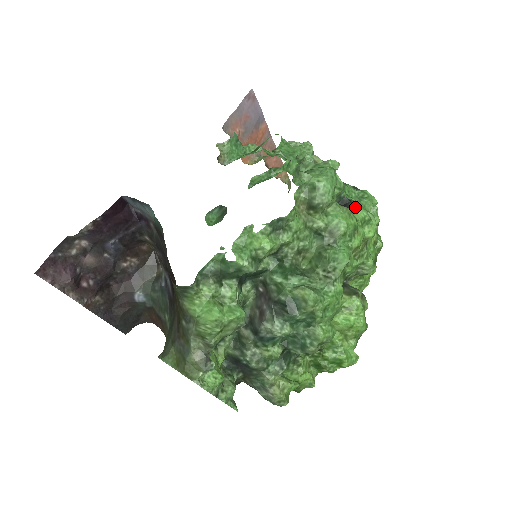
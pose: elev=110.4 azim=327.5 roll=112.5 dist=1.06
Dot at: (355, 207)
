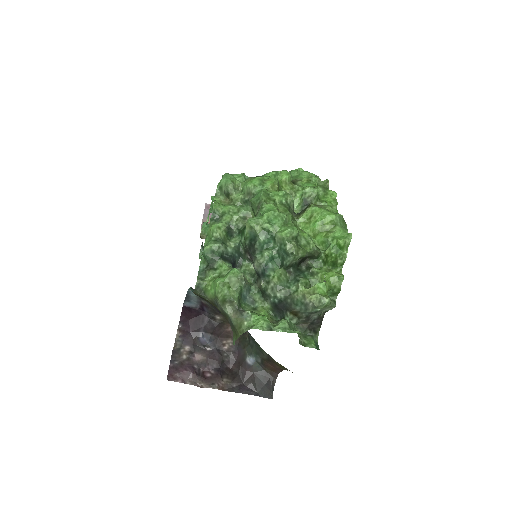
Dot at: (263, 176)
